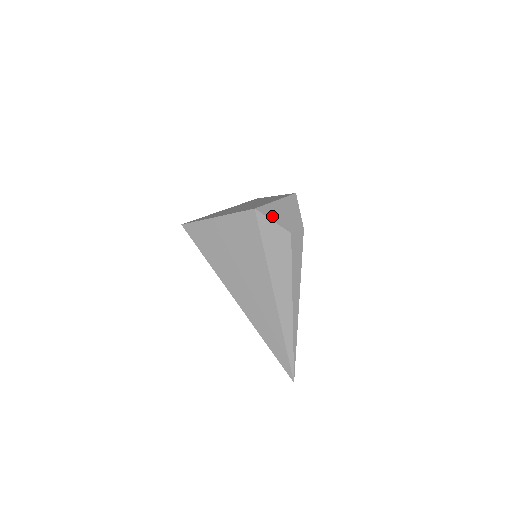
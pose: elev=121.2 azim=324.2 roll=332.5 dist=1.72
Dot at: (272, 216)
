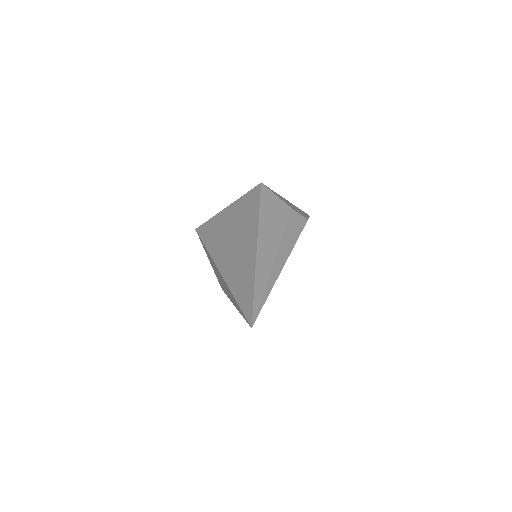
Dot at: (277, 195)
